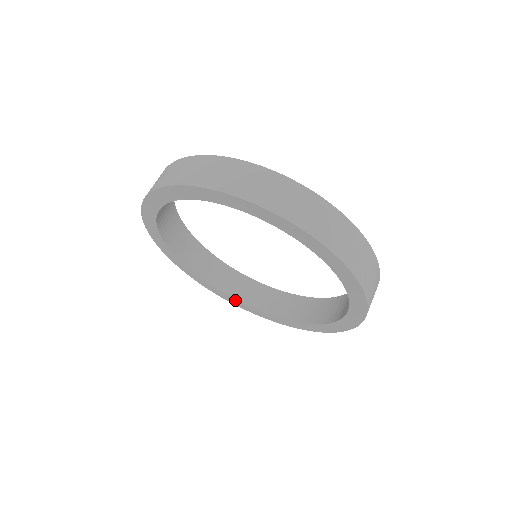
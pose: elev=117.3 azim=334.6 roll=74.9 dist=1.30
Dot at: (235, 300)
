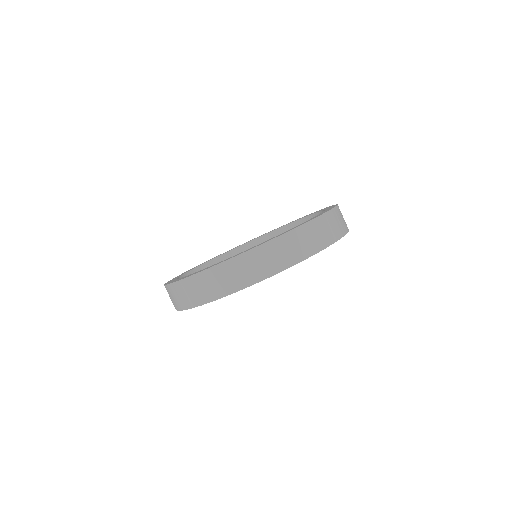
Dot at: occluded
